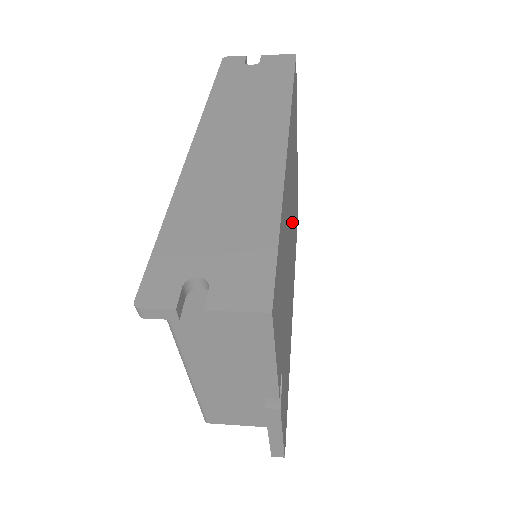
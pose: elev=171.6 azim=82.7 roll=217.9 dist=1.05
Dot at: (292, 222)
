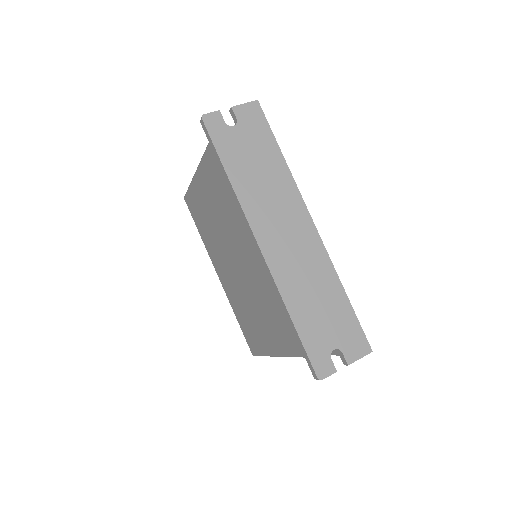
Dot at: occluded
